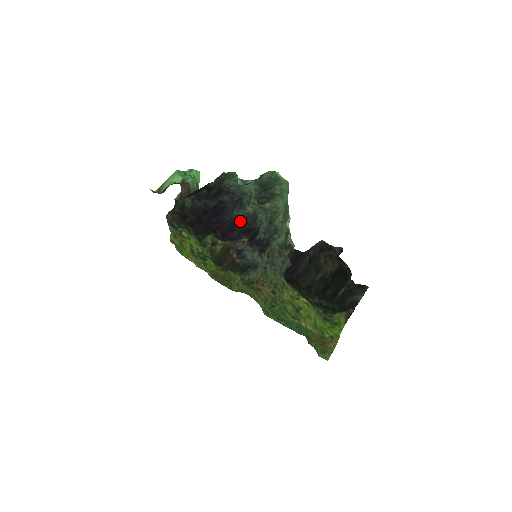
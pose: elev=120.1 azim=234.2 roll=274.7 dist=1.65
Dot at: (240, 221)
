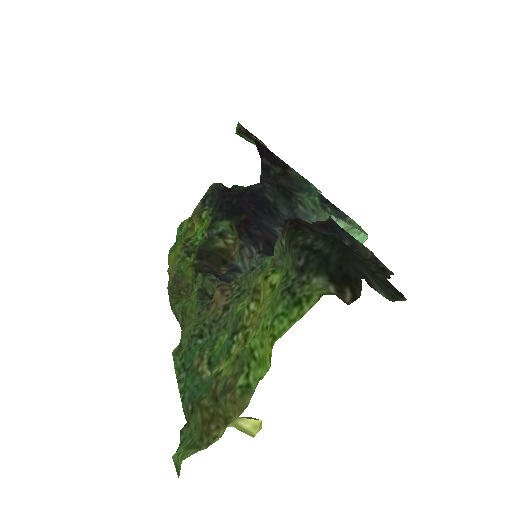
Dot at: (274, 235)
